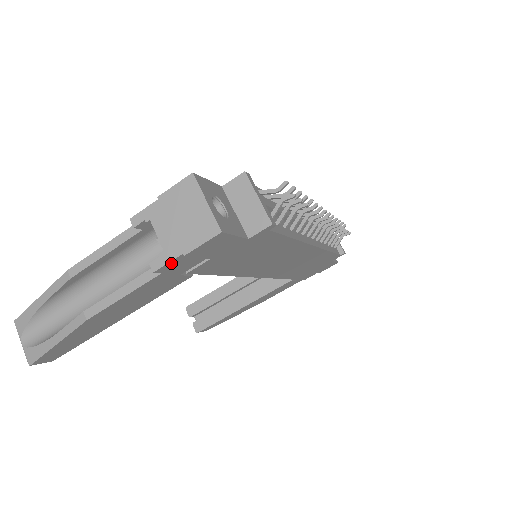
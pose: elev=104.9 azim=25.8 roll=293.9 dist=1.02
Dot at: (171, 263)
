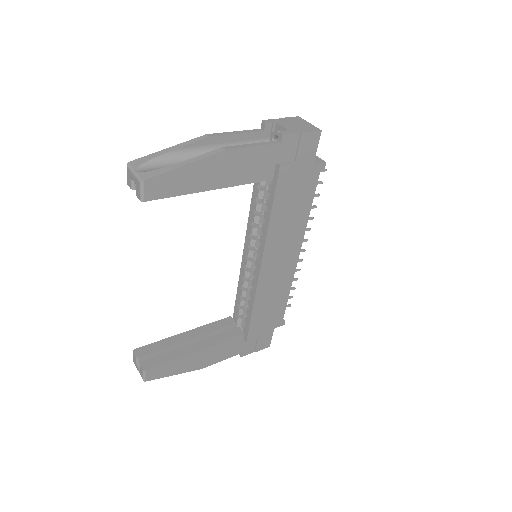
Dot at: (291, 136)
